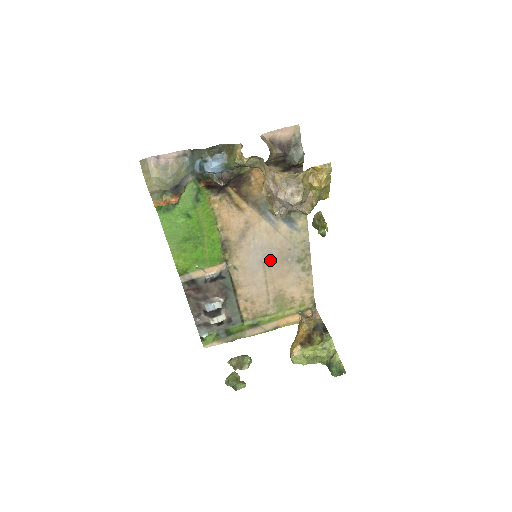
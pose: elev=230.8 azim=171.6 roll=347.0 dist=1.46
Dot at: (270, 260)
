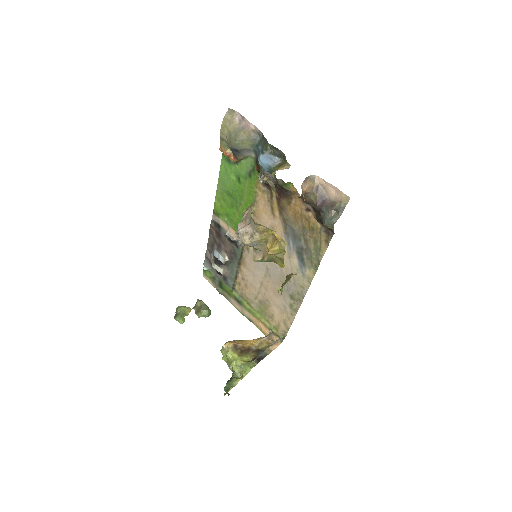
Dot at: (273, 272)
